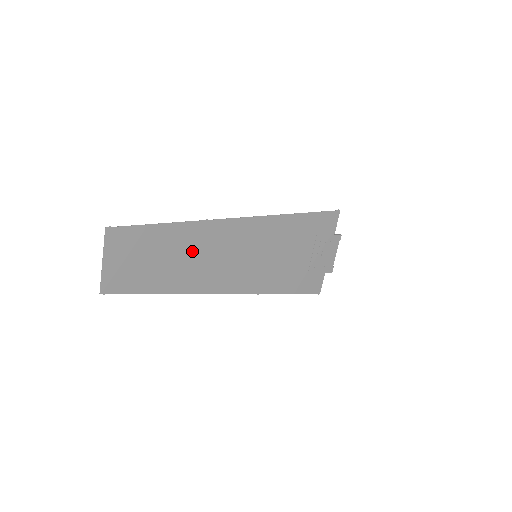
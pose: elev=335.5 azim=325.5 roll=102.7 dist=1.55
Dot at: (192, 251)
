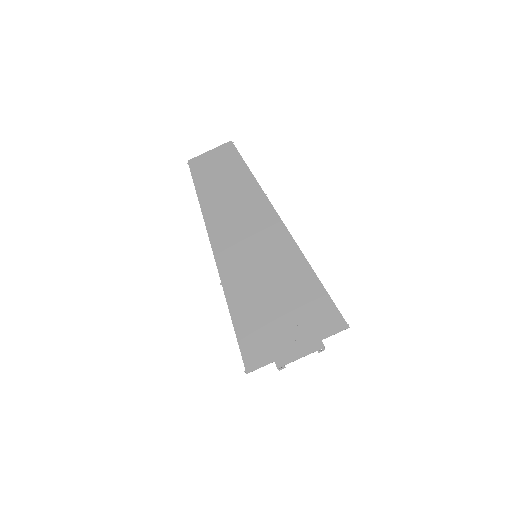
Dot at: (238, 199)
